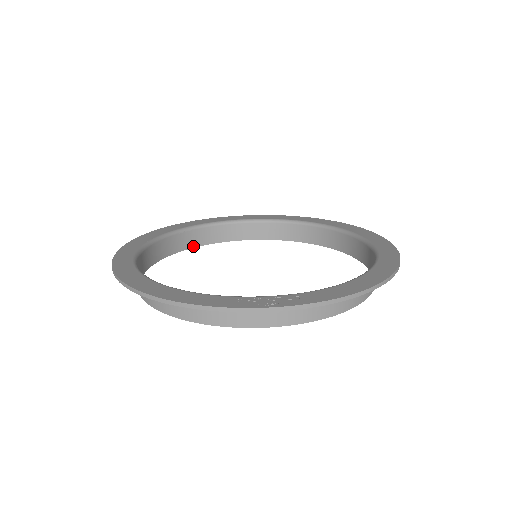
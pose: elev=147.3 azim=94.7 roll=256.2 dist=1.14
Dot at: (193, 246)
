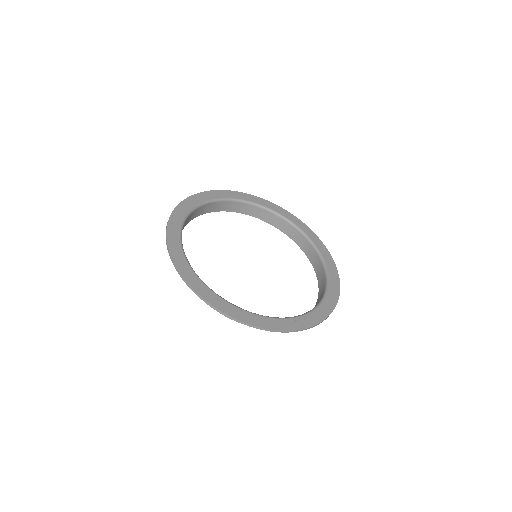
Dot at: occluded
